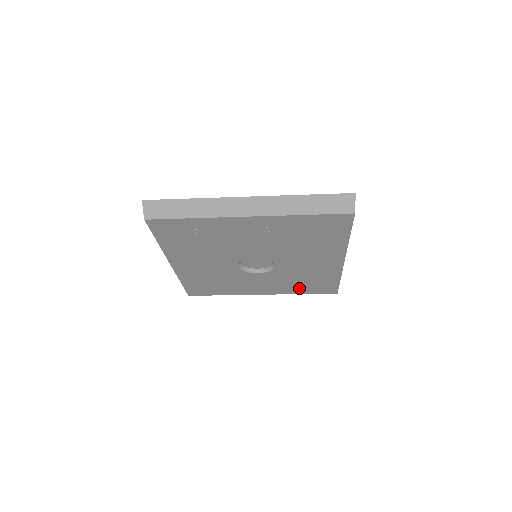
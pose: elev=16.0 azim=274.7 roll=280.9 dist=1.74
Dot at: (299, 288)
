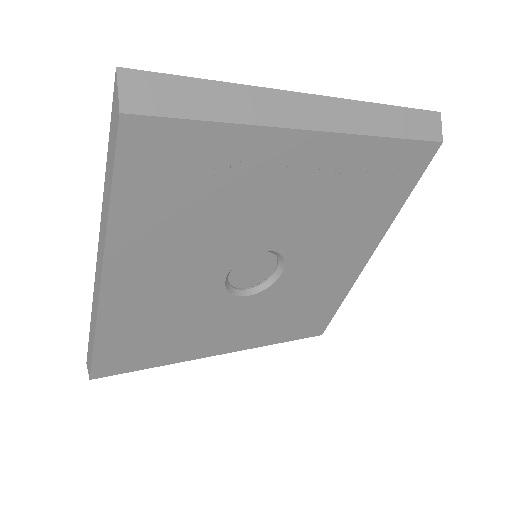
Dot at: (282, 329)
